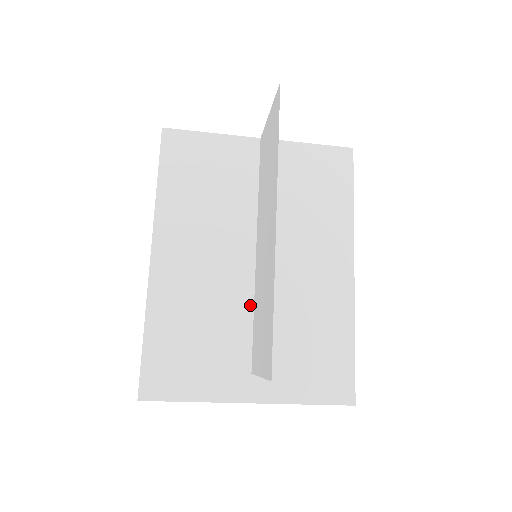
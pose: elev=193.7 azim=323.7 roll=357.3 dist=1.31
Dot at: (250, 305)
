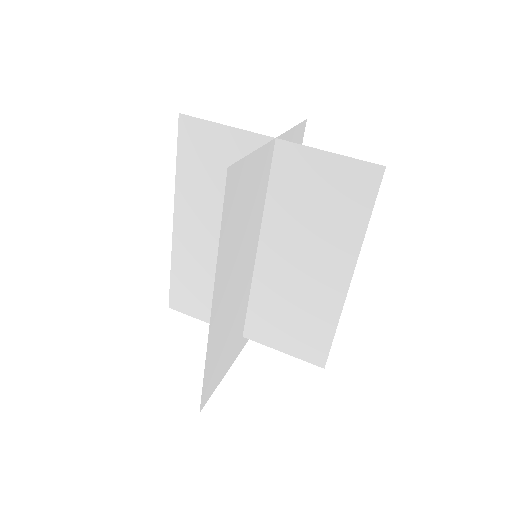
Dot at: (248, 295)
